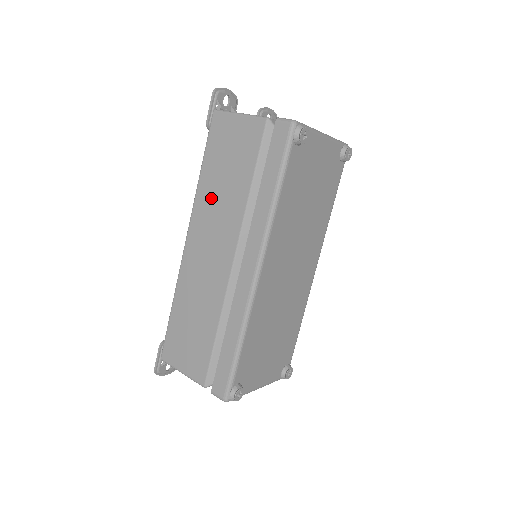
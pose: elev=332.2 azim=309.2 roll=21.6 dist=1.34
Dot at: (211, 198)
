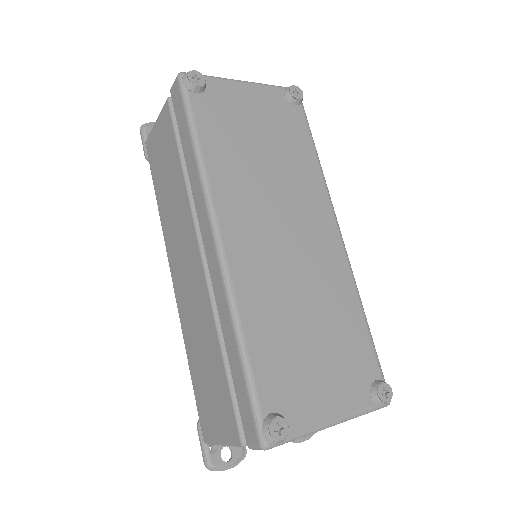
Dot at: (169, 215)
